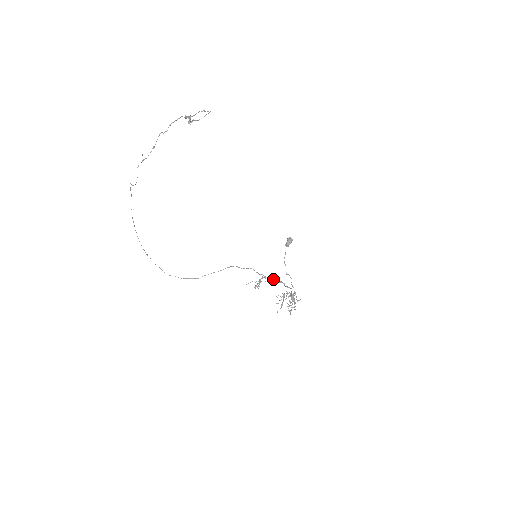
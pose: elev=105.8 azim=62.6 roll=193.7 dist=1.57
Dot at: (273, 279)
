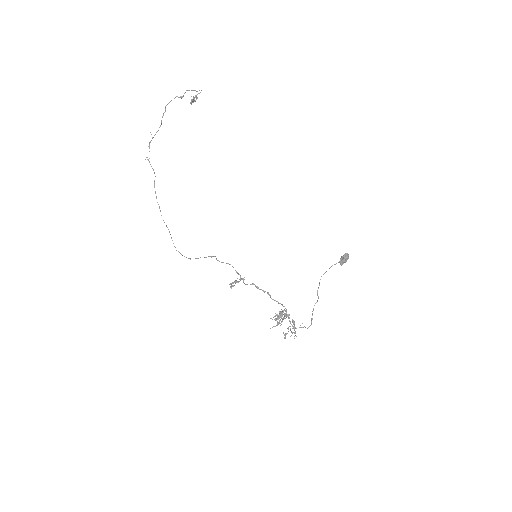
Dot at: (255, 285)
